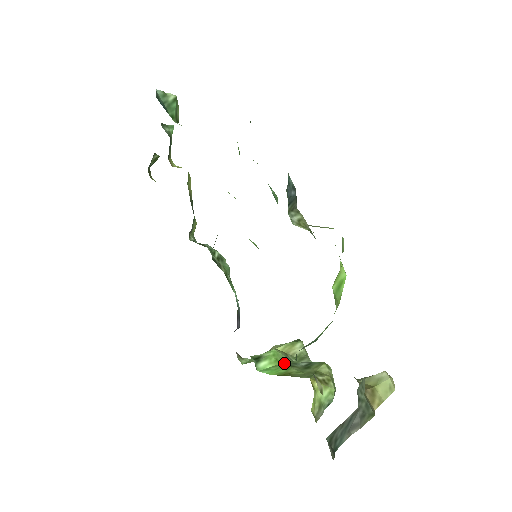
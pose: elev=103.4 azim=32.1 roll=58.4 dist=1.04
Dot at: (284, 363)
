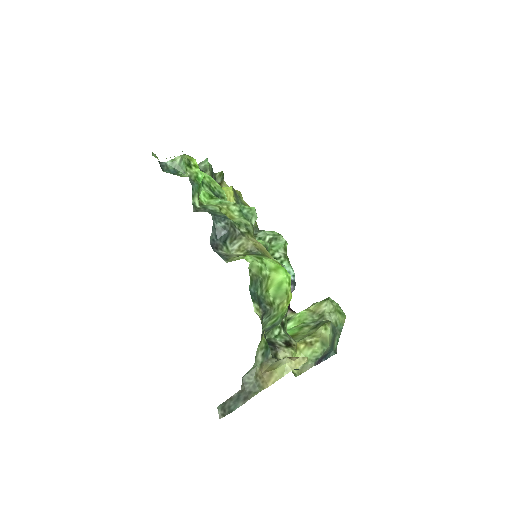
Dot at: (304, 323)
